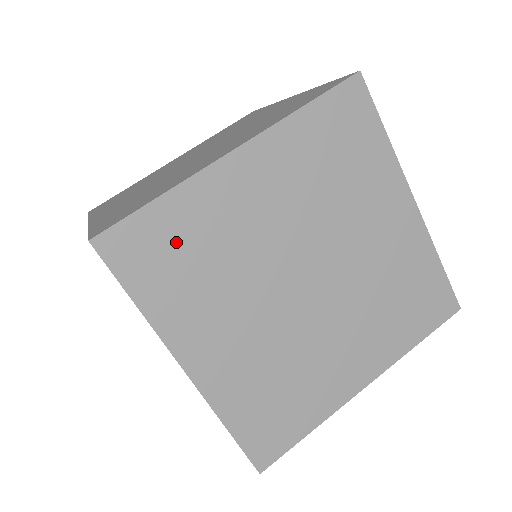
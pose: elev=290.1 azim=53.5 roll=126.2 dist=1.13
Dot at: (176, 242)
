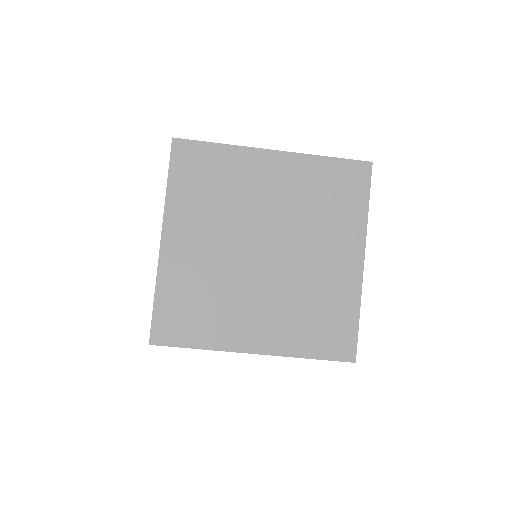
Dot at: occluded
